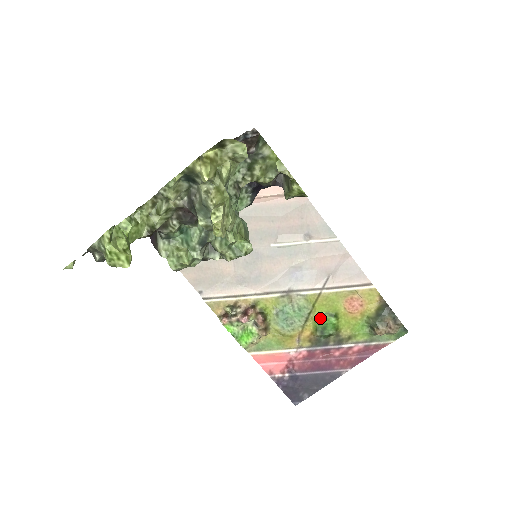
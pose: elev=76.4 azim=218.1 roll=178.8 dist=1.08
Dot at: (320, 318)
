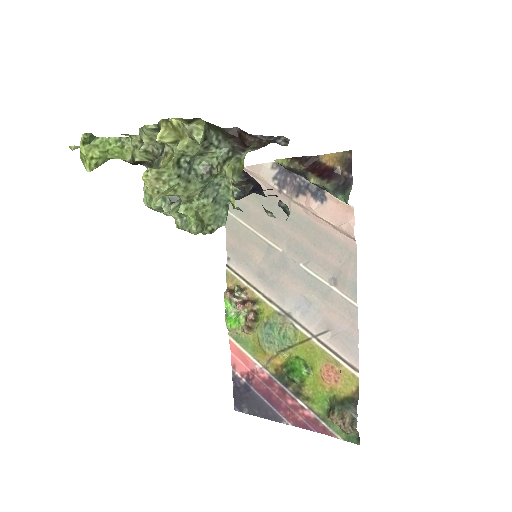
Dot at: (296, 359)
